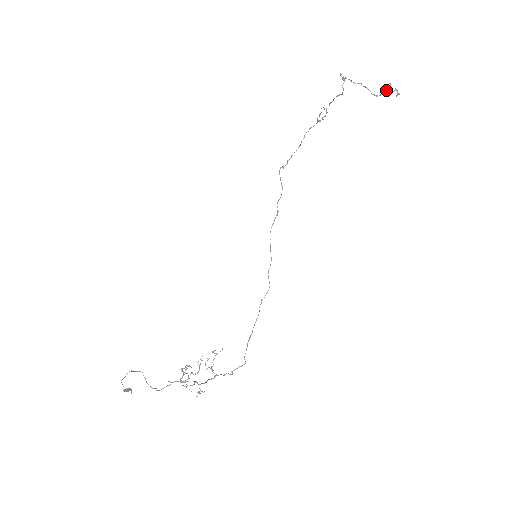
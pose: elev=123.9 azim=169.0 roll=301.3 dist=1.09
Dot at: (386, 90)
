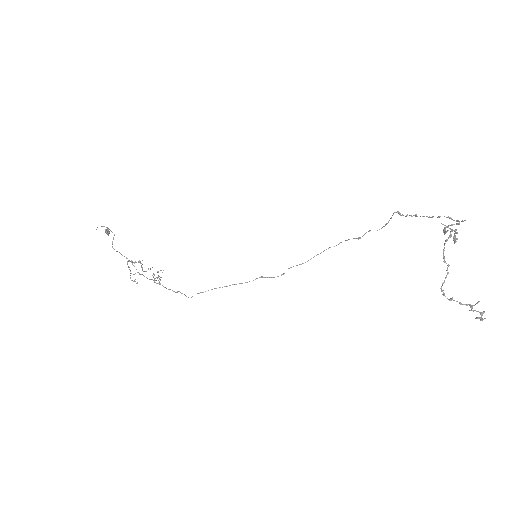
Dot at: occluded
